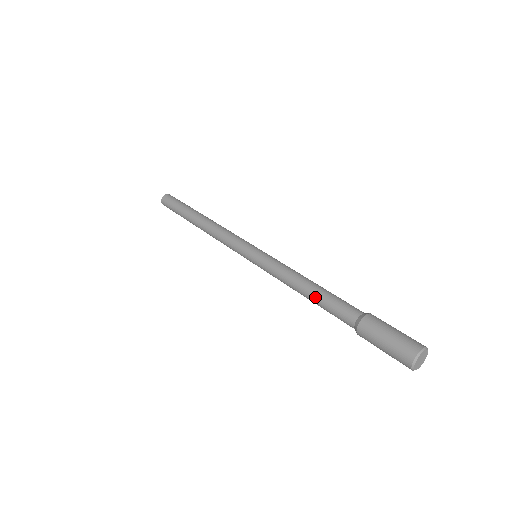
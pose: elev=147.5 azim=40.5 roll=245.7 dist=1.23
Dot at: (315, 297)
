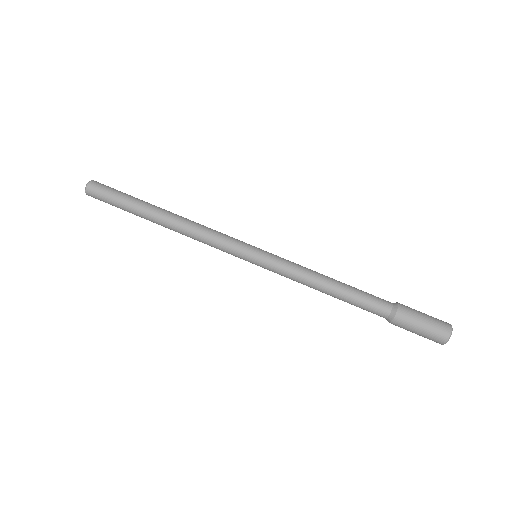
Dot at: occluded
